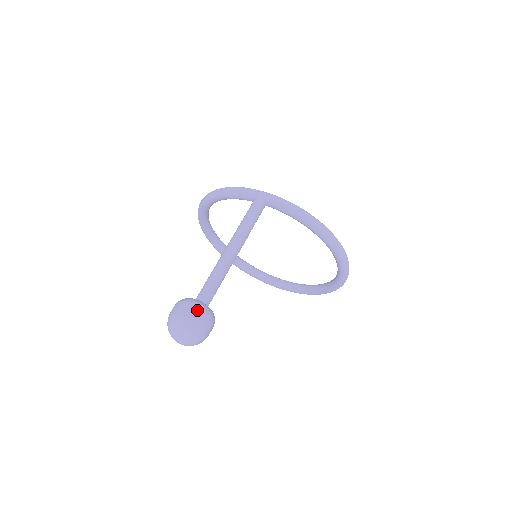
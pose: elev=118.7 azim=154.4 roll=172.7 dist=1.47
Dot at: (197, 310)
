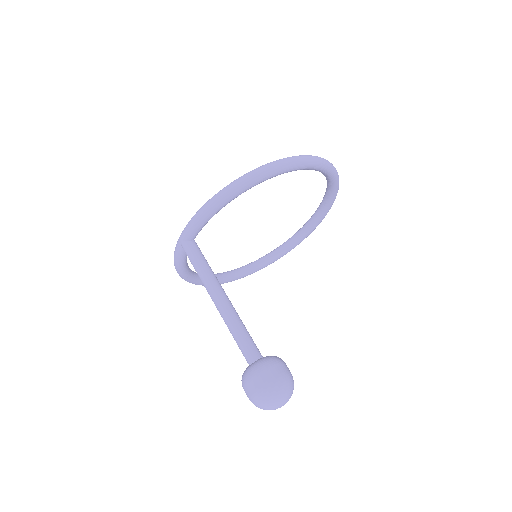
Dot at: (251, 379)
